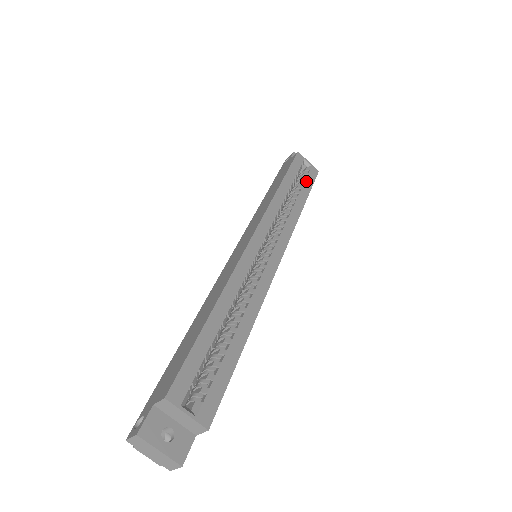
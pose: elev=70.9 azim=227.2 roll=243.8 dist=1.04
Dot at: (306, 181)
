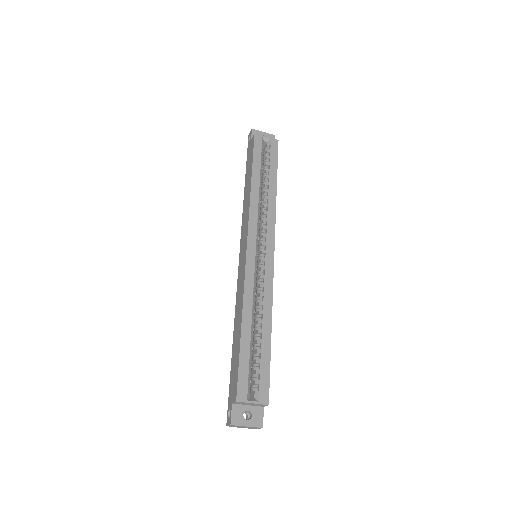
Dot at: (271, 160)
